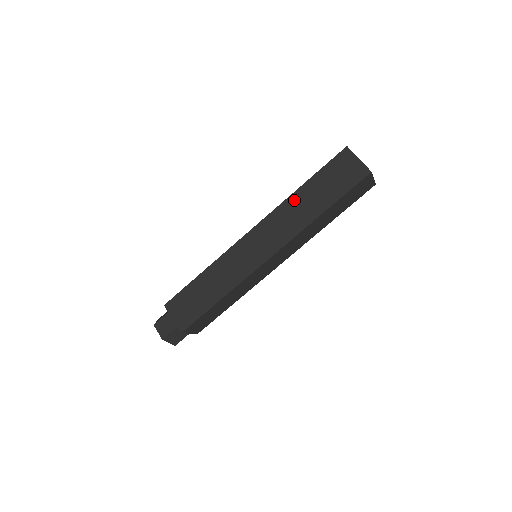
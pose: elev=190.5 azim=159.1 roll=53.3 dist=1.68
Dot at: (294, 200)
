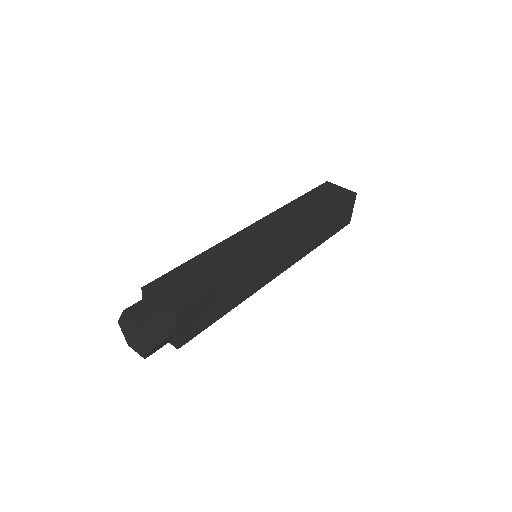
Dot at: (293, 206)
